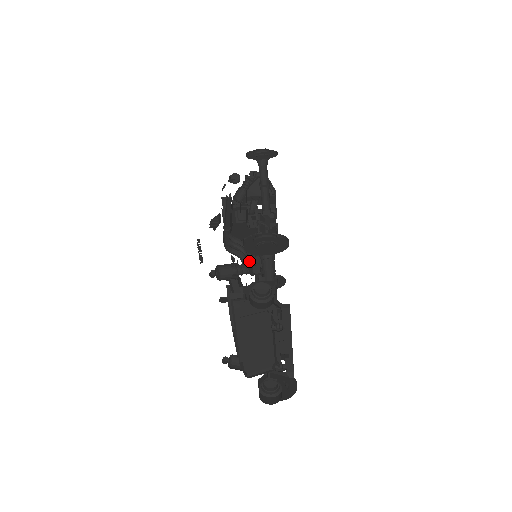
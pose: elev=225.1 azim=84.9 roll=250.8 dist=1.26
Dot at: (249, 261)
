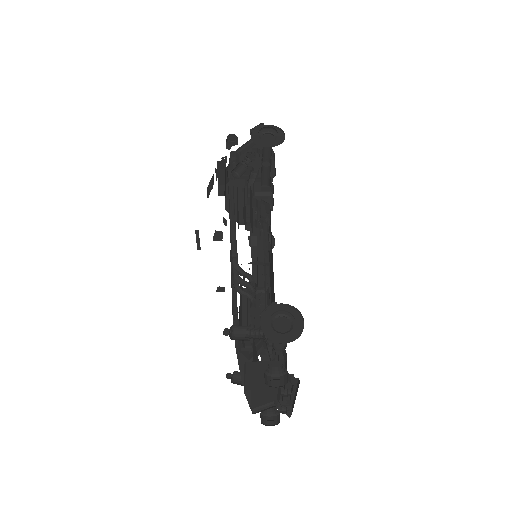
Dot at: occluded
